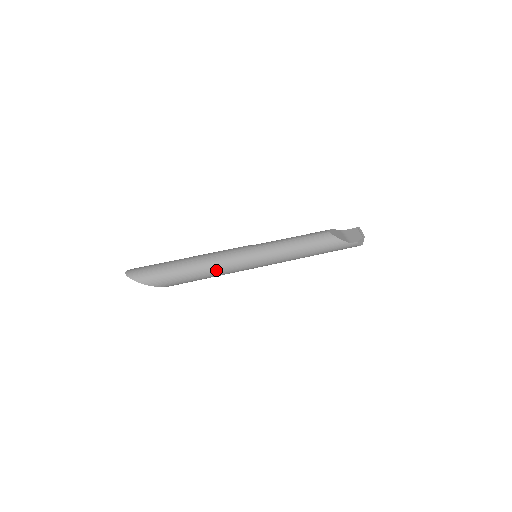
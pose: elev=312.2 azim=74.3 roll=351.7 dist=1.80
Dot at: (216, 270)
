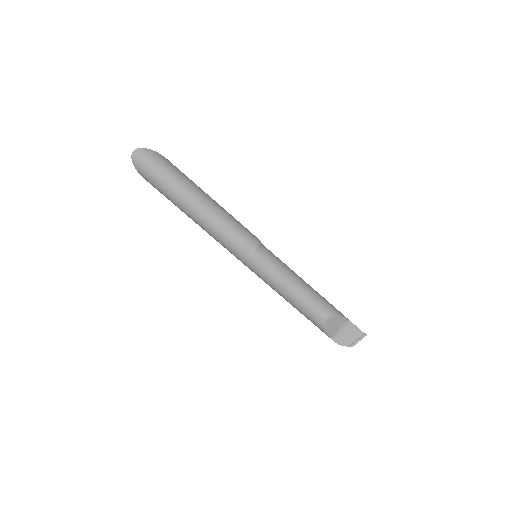
Dot at: (208, 232)
